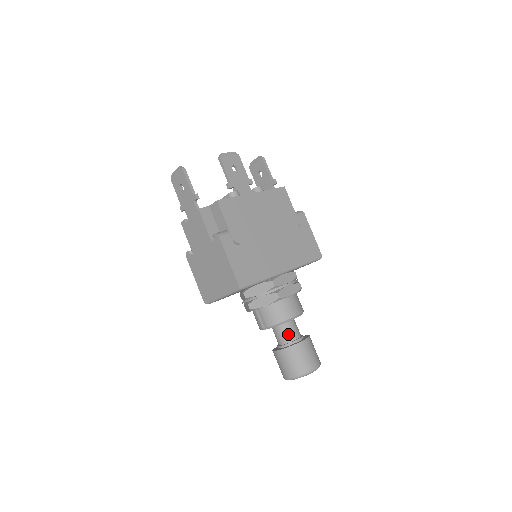
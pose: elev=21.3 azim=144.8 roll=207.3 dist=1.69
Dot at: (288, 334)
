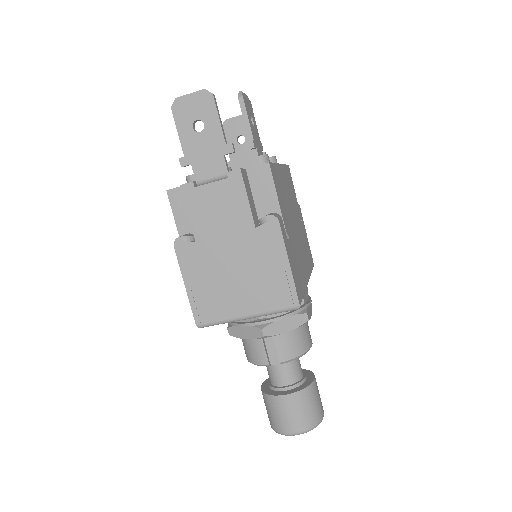
Dot at: (296, 370)
